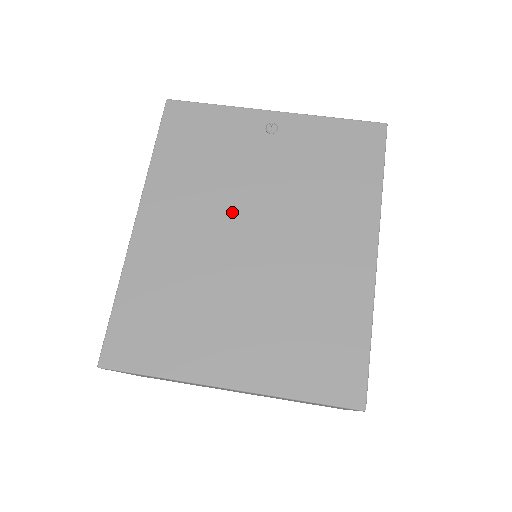
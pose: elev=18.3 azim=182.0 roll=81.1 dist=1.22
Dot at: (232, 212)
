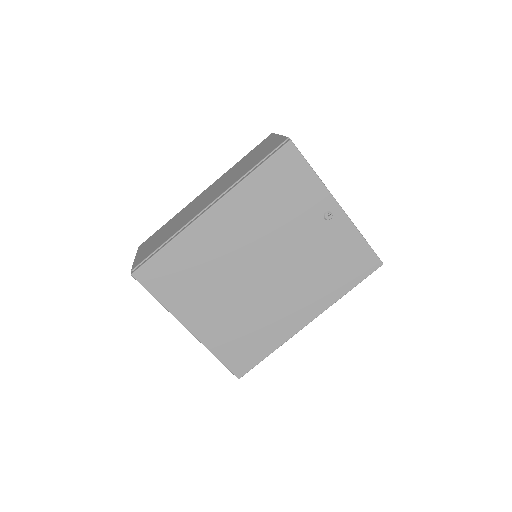
Dot at: (263, 248)
